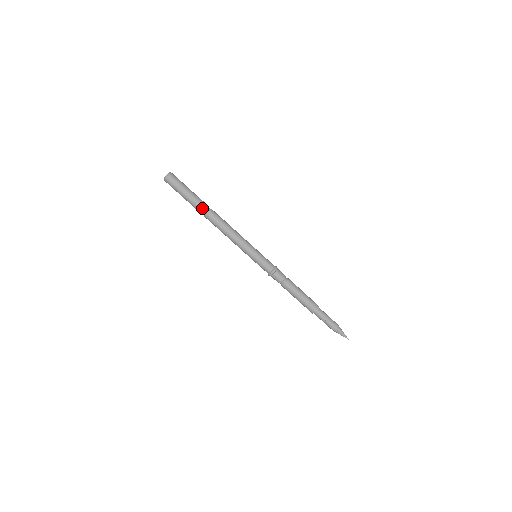
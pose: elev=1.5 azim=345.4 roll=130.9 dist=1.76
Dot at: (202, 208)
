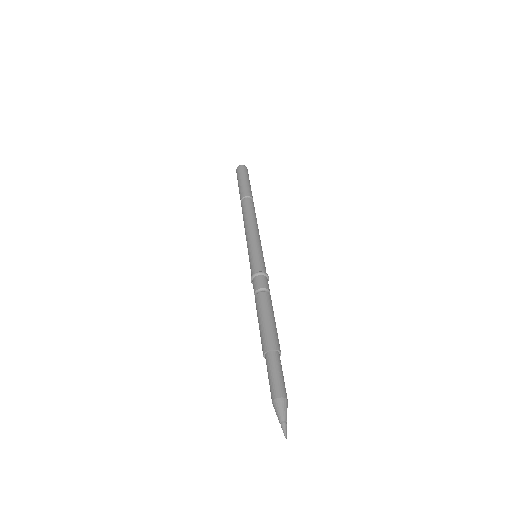
Dot at: (249, 193)
